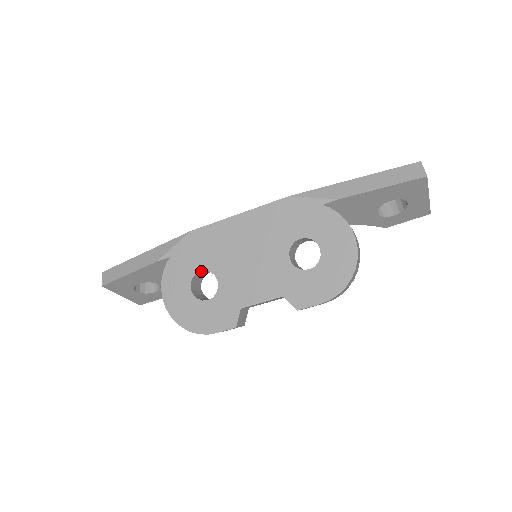
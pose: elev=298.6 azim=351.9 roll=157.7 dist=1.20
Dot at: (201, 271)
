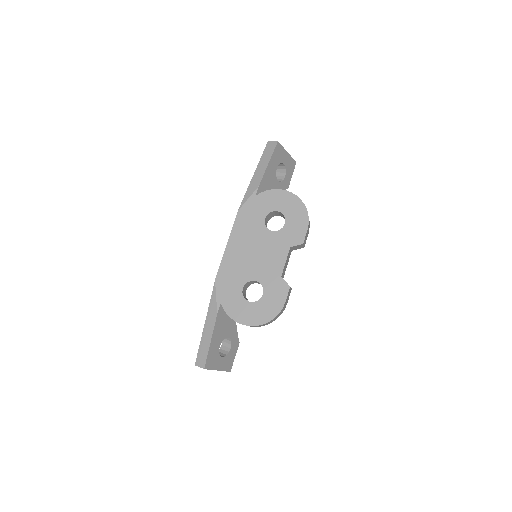
Dot at: (243, 289)
